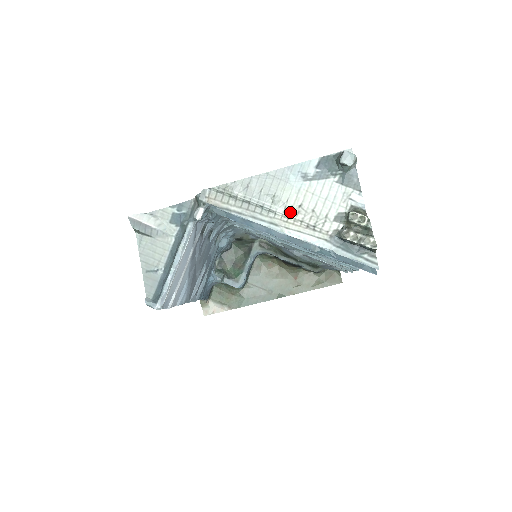
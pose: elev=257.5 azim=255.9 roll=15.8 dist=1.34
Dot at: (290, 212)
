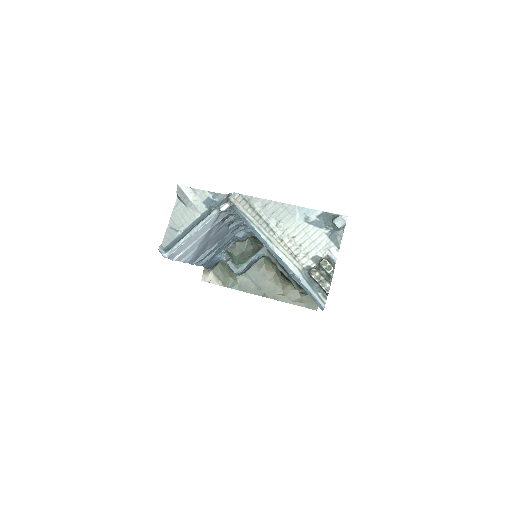
Dot at: (285, 238)
